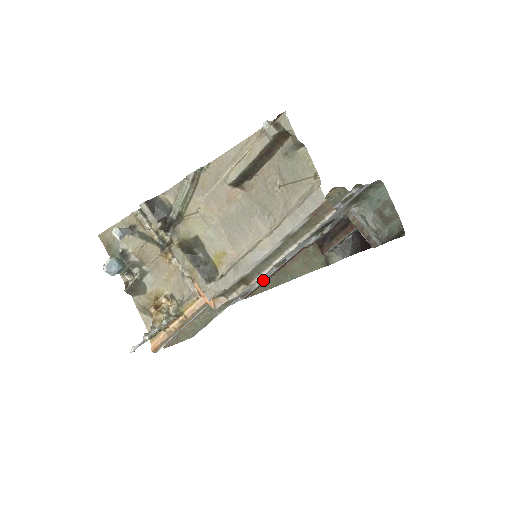
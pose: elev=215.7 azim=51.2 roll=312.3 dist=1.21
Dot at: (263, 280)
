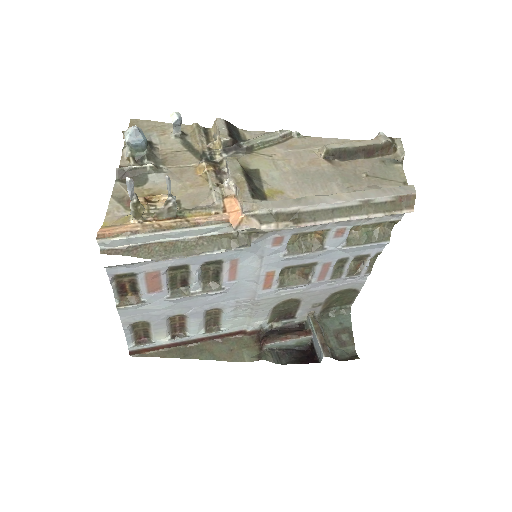
Dot at: (178, 337)
